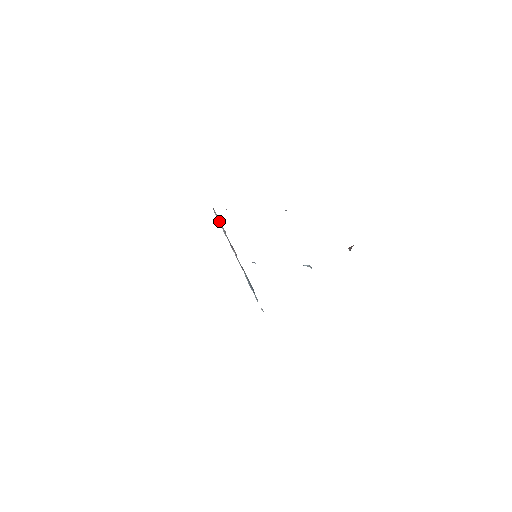
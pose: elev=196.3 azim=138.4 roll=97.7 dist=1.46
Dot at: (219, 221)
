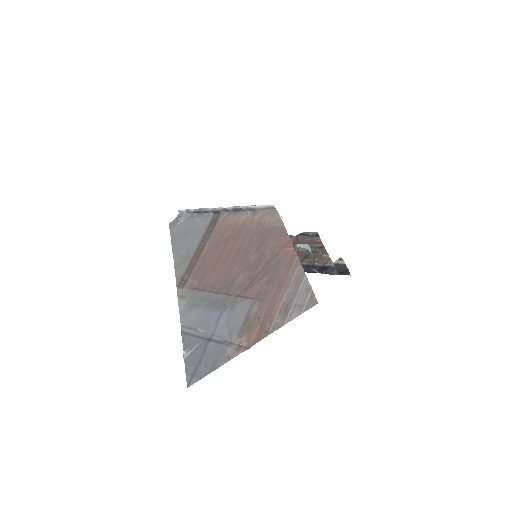
Dot at: (261, 208)
